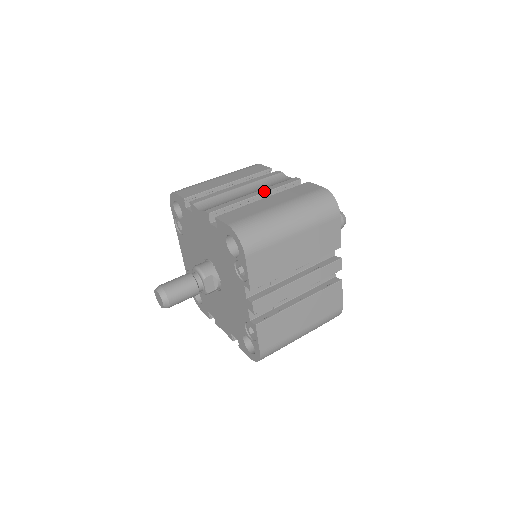
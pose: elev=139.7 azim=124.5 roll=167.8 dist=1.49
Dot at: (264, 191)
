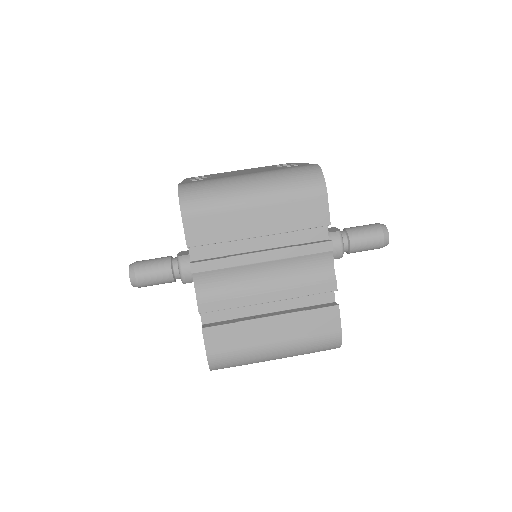
Dot at: (281, 298)
